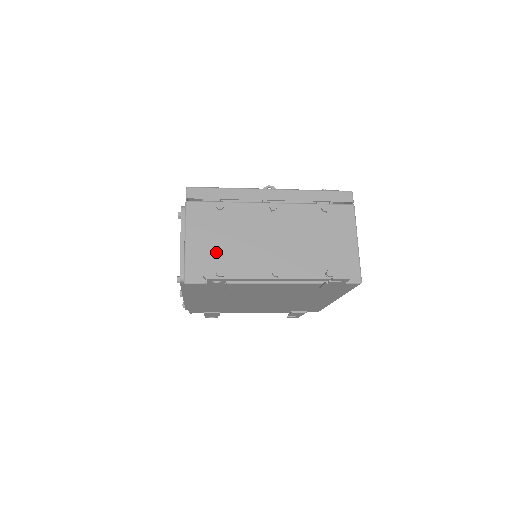
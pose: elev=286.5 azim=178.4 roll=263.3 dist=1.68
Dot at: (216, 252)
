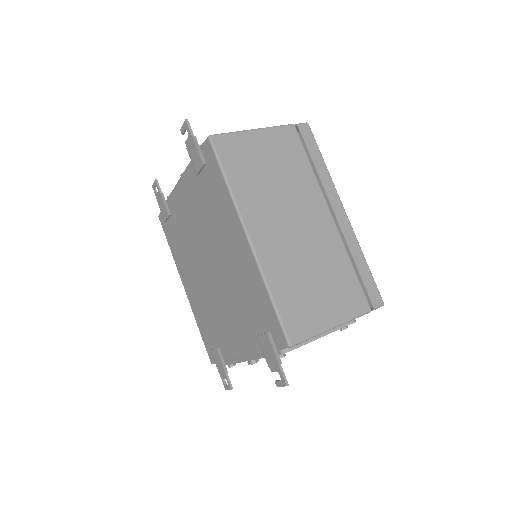
Dot at: occluded
